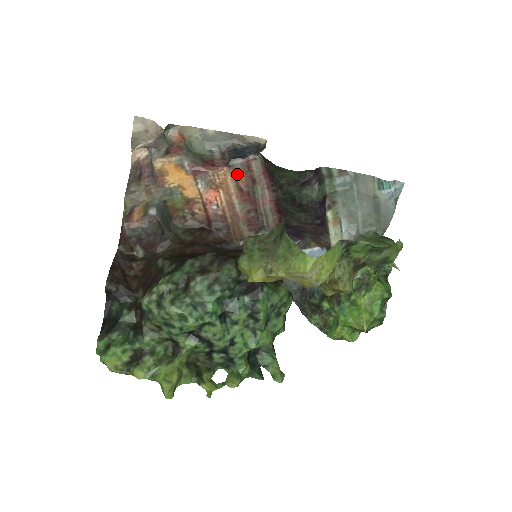
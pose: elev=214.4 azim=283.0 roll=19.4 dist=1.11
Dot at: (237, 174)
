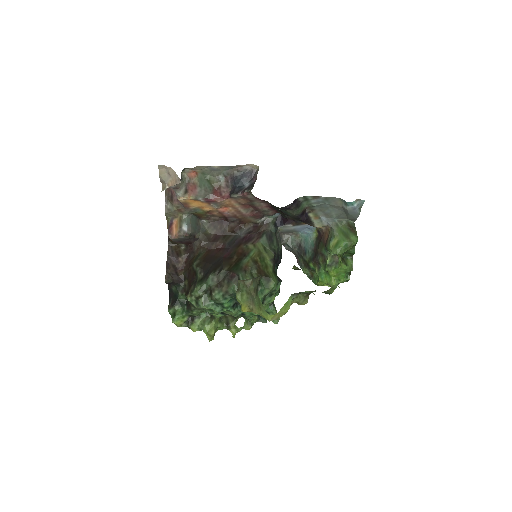
Dot at: (238, 200)
